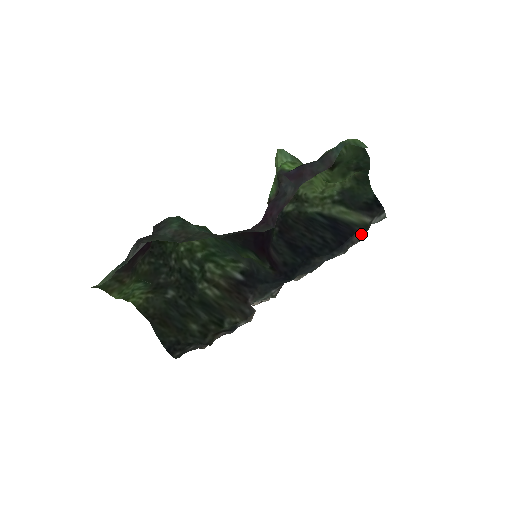
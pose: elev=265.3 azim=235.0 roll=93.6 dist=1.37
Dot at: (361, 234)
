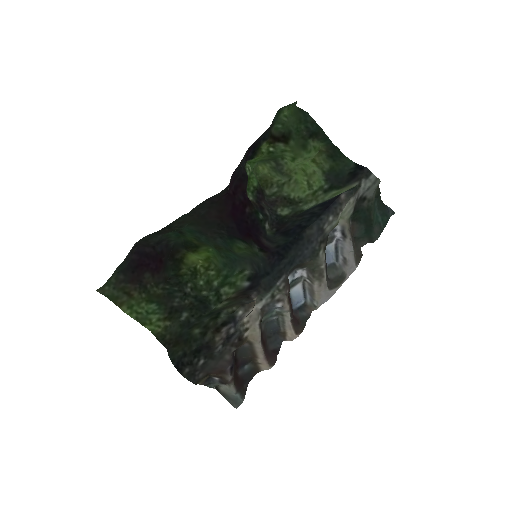
Dot at: (348, 194)
